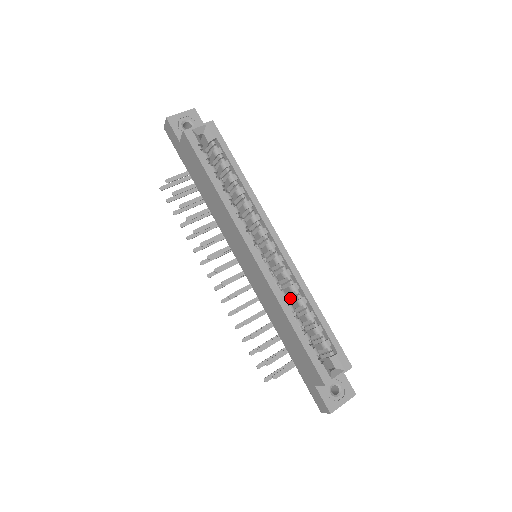
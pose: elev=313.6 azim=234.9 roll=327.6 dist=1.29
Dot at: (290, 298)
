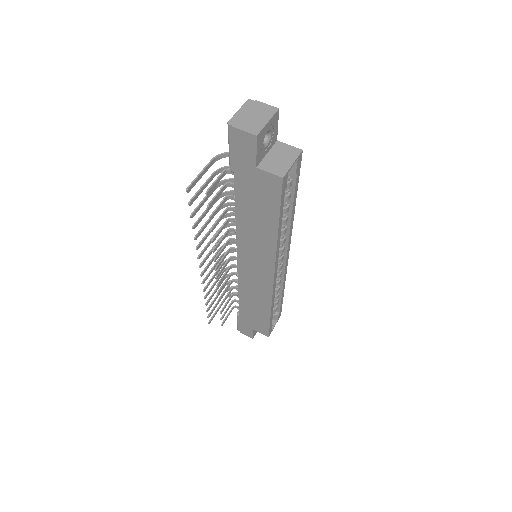
Dot at: occluded
